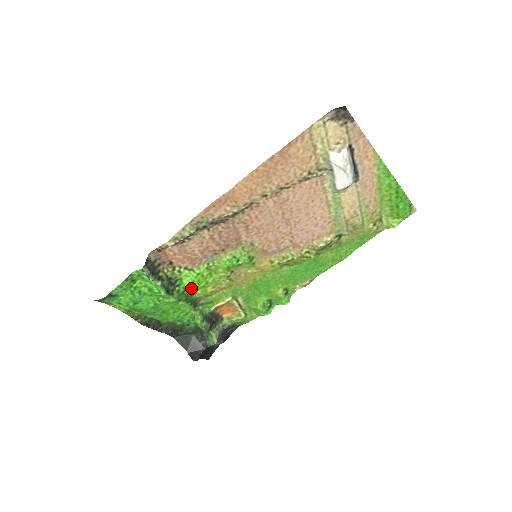
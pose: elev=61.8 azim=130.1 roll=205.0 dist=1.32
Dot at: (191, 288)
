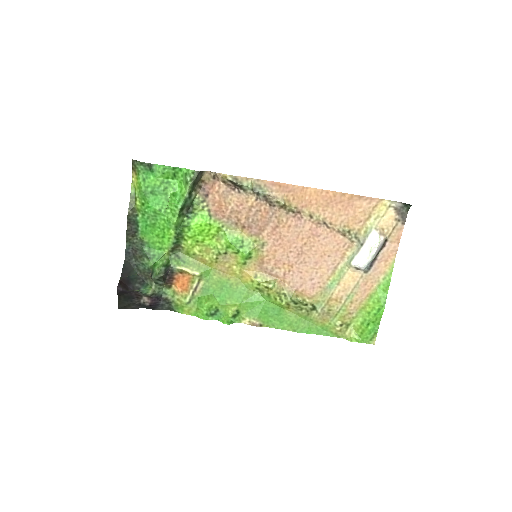
Dot at: (191, 230)
